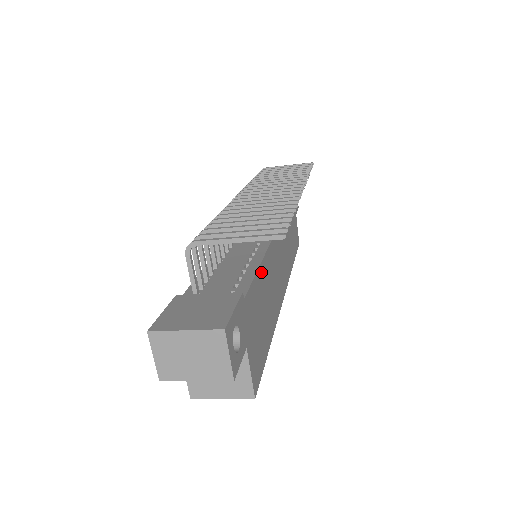
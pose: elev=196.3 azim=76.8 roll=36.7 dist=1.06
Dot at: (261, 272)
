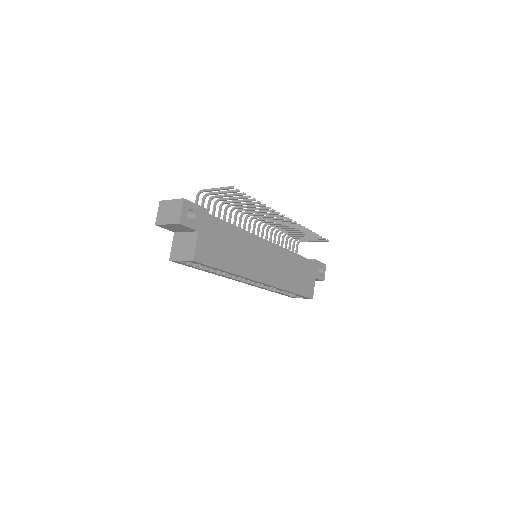
Dot at: (235, 230)
